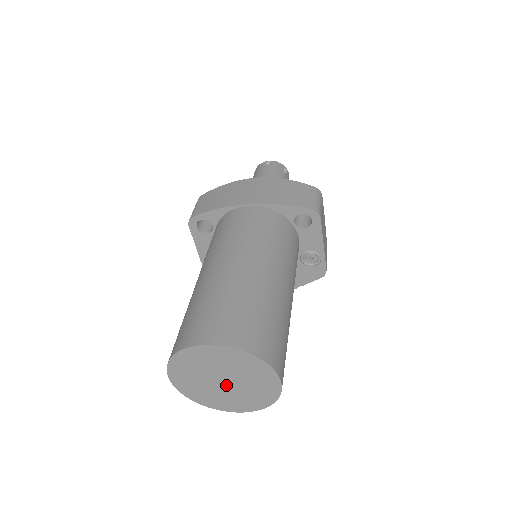
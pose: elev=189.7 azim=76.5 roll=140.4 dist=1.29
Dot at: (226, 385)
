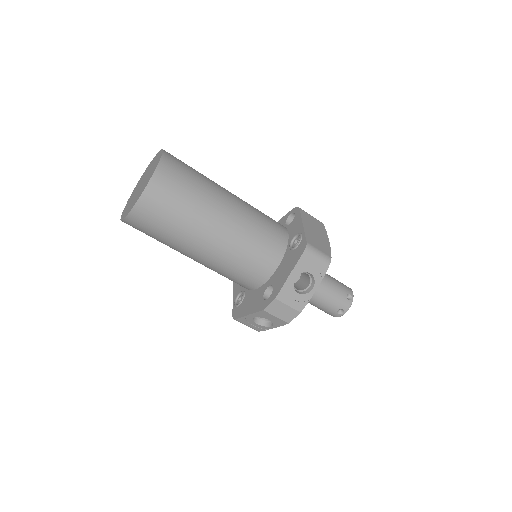
Dot at: occluded
